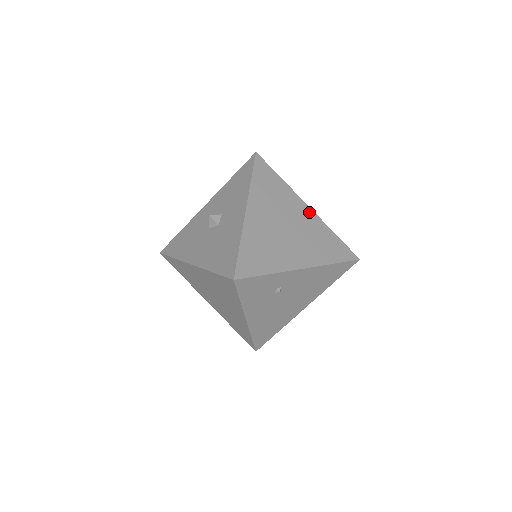
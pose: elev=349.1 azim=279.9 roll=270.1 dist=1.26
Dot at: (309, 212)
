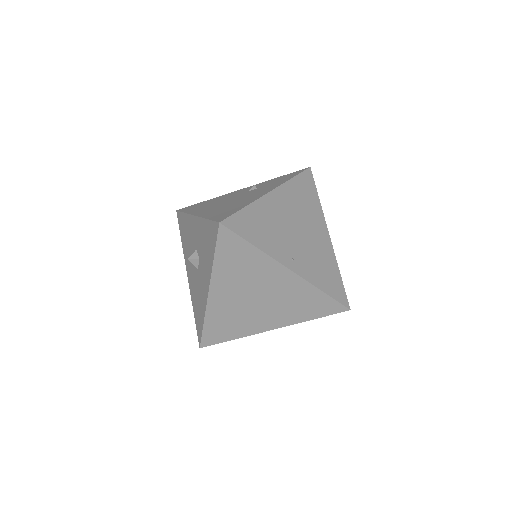
Dot at: (290, 277)
